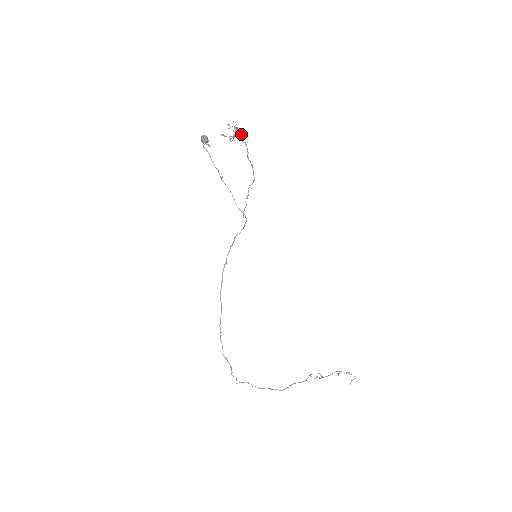
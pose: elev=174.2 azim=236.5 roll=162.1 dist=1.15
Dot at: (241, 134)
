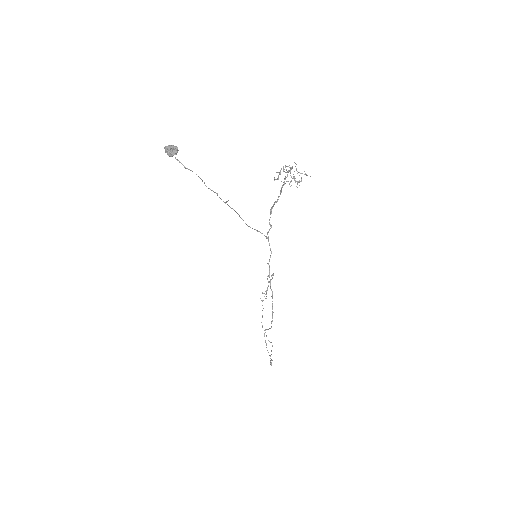
Dot at: occluded
